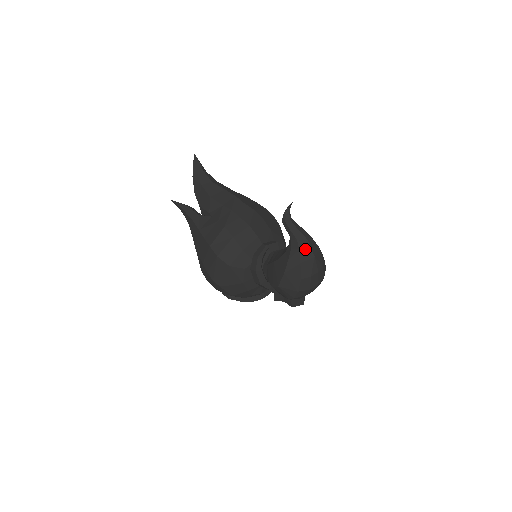
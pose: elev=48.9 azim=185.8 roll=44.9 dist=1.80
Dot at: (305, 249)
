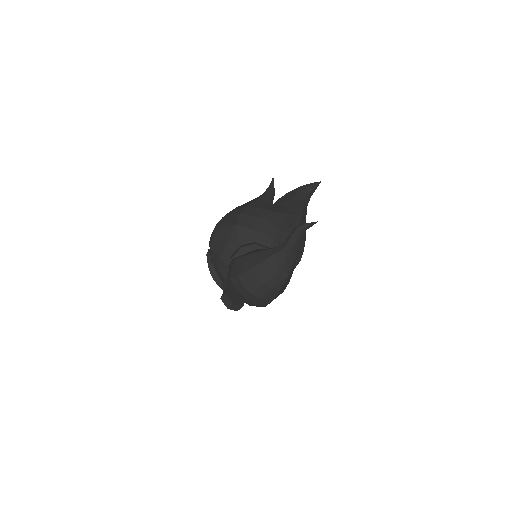
Dot at: (280, 258)
